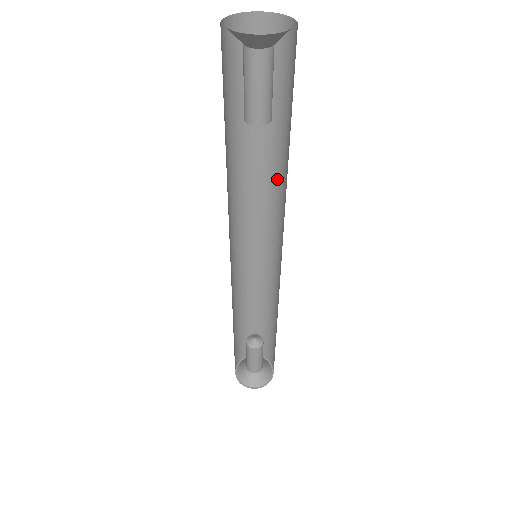
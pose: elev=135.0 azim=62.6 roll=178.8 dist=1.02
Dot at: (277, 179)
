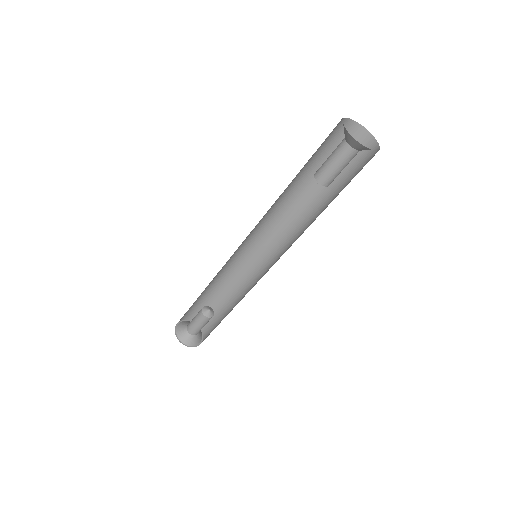
Dot at: (306, 226)
